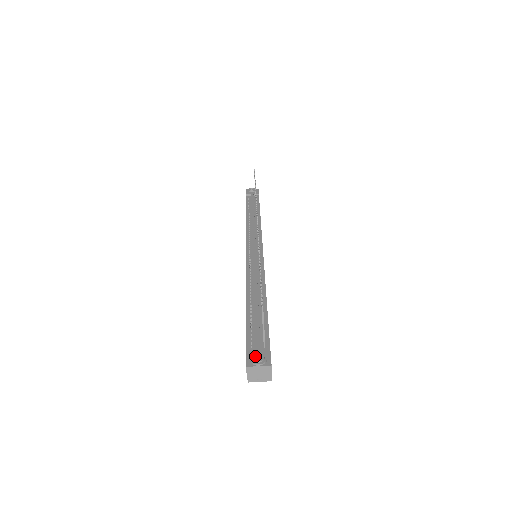
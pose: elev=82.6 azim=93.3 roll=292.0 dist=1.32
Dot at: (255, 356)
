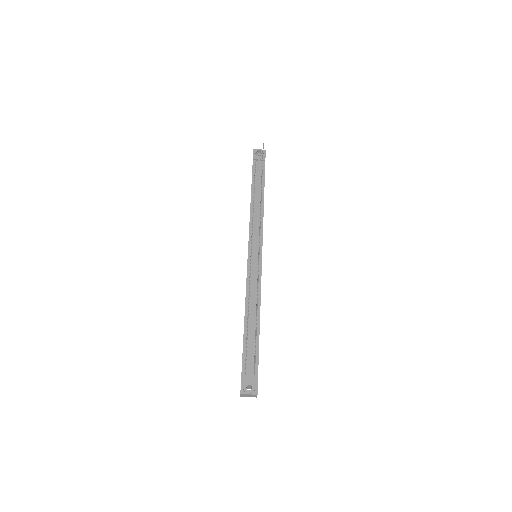
Dot at: (247, 386)
